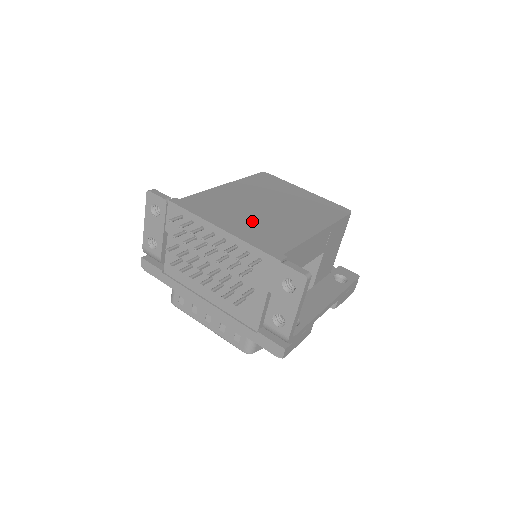
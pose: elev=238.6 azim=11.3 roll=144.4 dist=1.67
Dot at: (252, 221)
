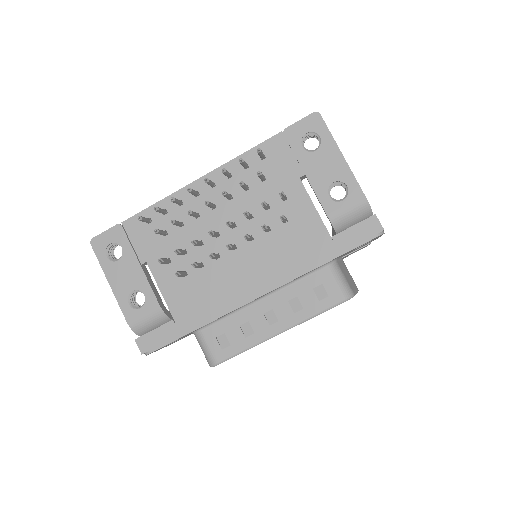
Dot at: occluded
